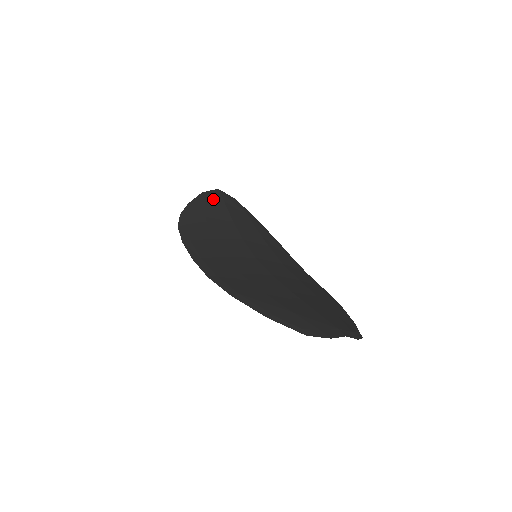
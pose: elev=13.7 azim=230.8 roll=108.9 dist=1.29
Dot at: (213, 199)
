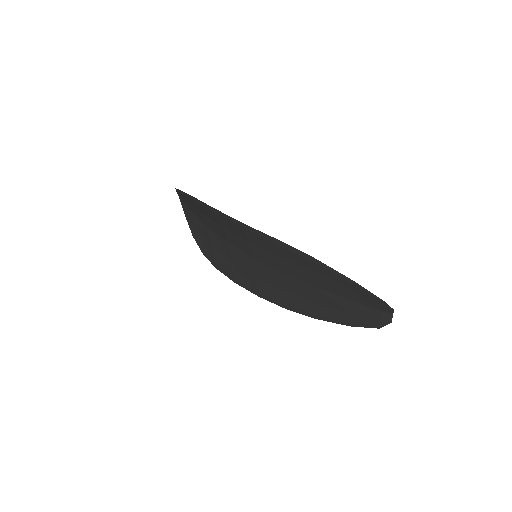
Dot at: occluded
